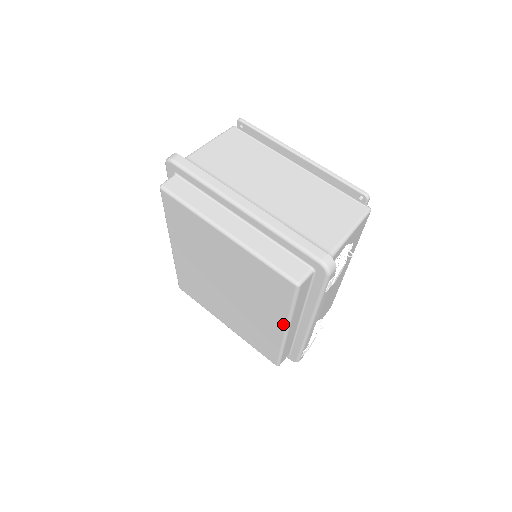
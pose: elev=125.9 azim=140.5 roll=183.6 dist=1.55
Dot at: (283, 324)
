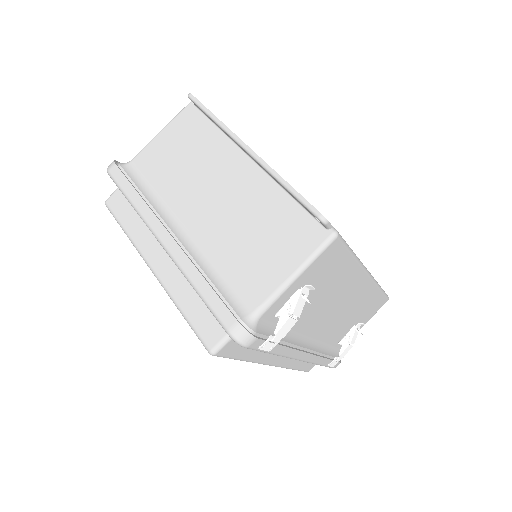
Dot at: occluded
